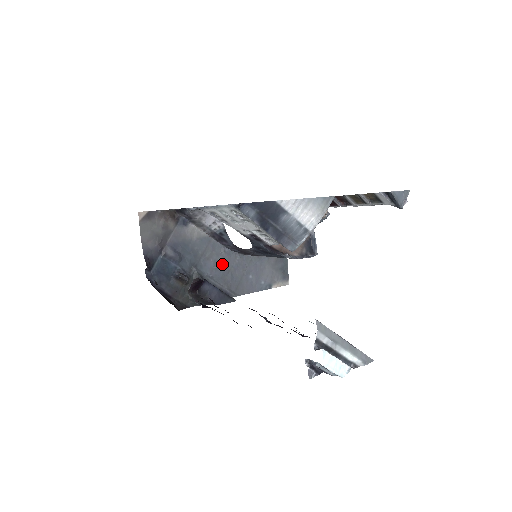
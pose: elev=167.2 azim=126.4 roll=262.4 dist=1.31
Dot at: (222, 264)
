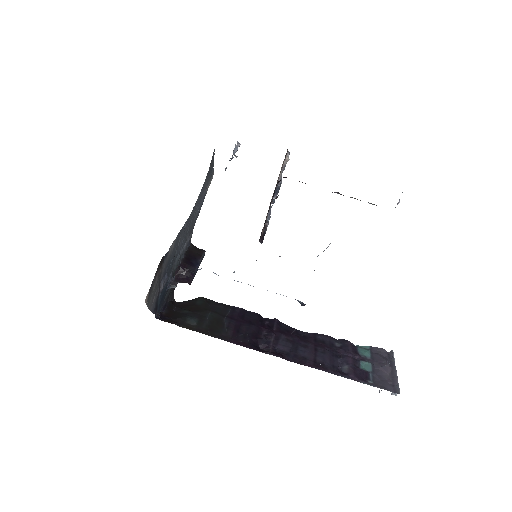
Dot at: (185, 232)
